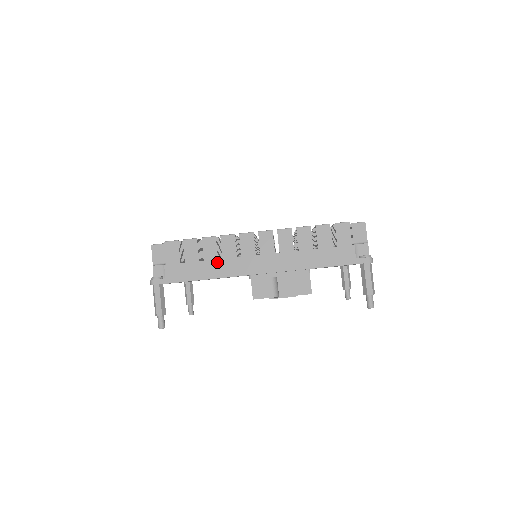
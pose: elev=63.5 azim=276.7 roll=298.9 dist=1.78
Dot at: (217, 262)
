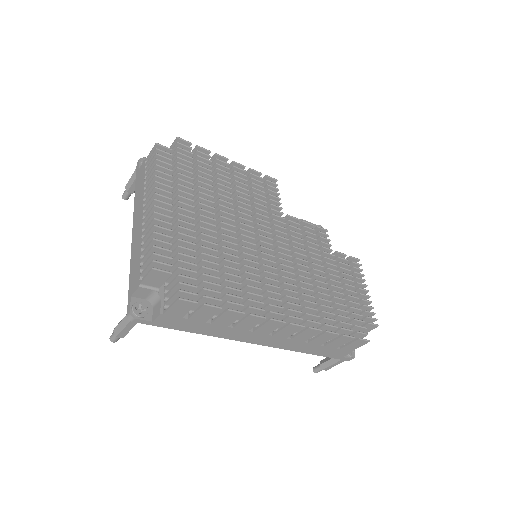
Dot at: (224, 328)
